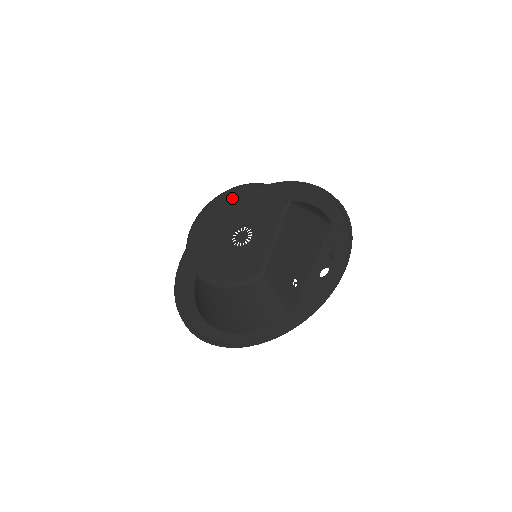
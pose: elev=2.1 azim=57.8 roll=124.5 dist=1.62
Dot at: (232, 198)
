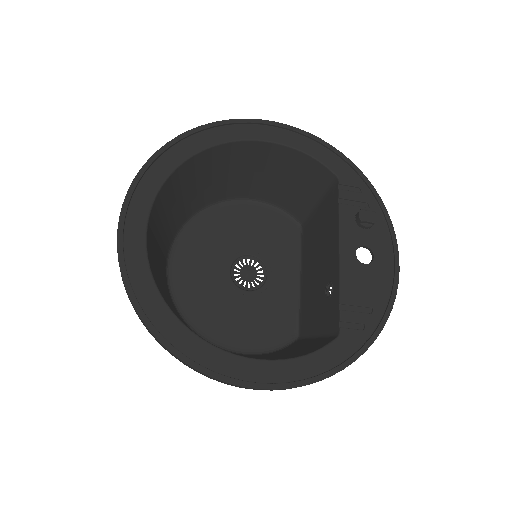
Dot at: (220, 218)
